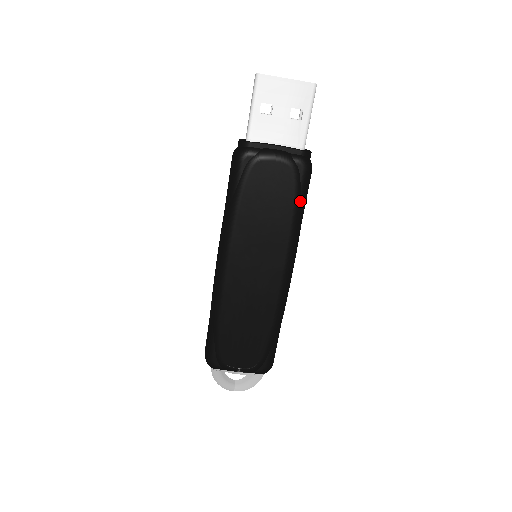
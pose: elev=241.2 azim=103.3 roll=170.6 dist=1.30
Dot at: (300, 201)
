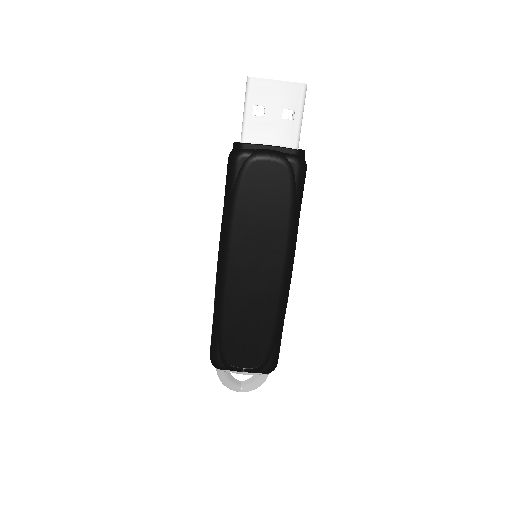
Dot at: (296, 199)
